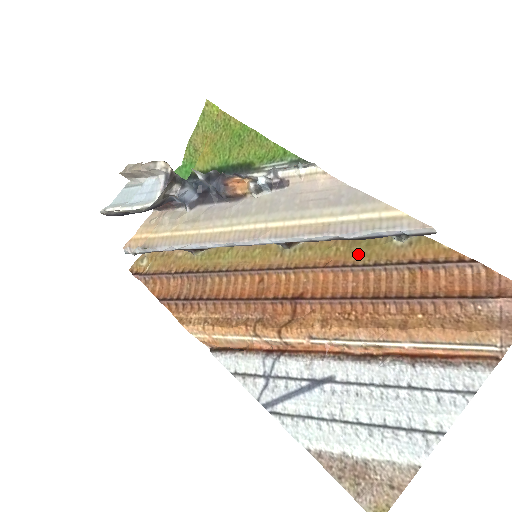
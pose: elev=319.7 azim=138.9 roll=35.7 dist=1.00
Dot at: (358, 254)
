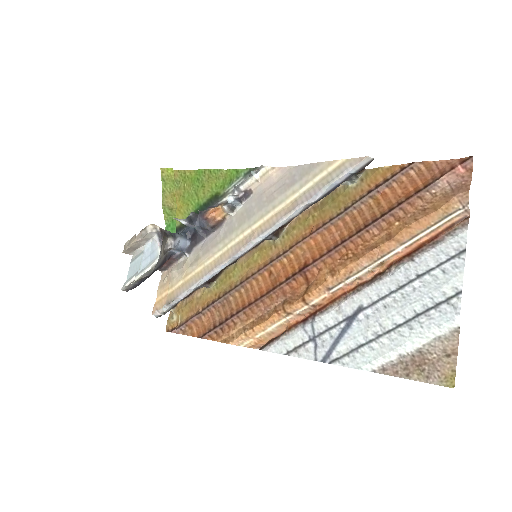
Dot at: (330, 210)
